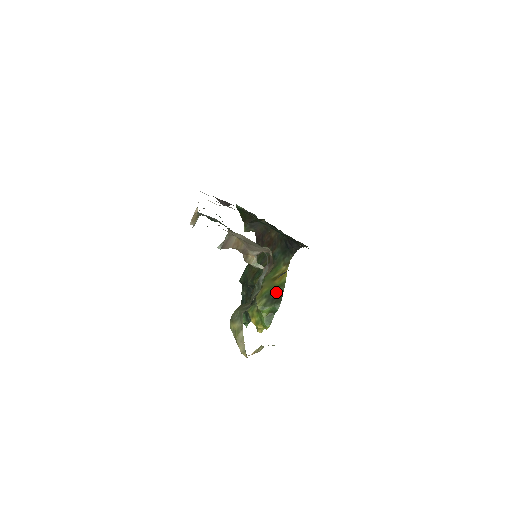
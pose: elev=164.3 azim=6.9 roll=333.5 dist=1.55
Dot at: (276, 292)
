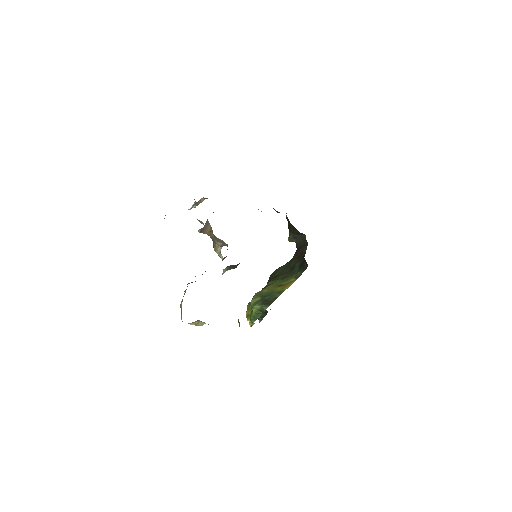
Dot at: (272, 296)
